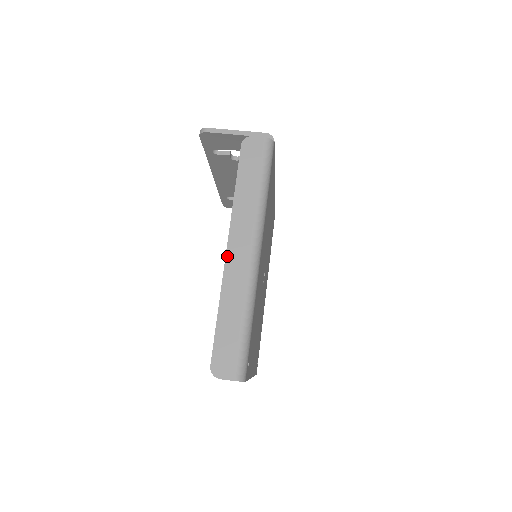
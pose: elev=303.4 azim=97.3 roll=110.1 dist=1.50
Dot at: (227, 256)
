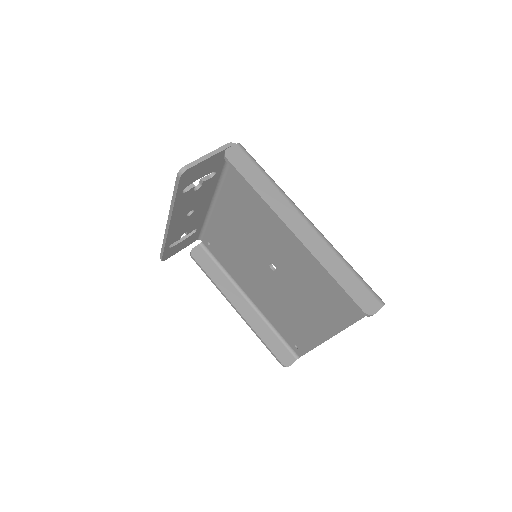
Dot at: (298, 236)
